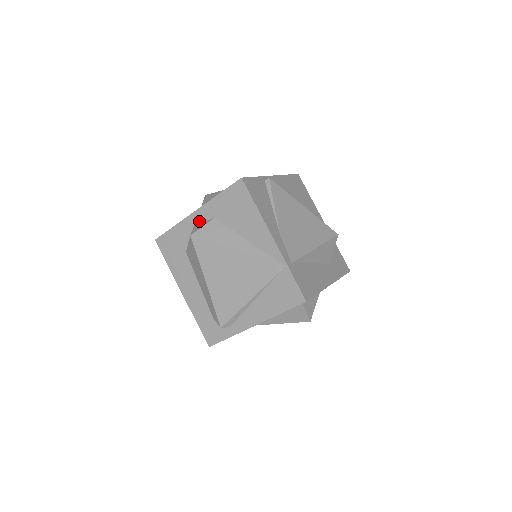
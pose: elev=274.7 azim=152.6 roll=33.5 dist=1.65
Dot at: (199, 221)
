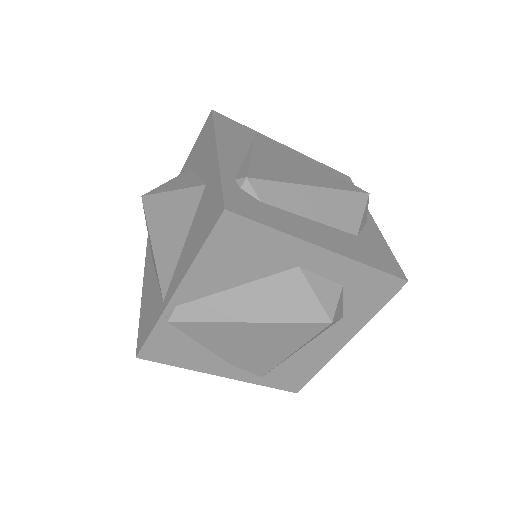
Dot at: occluded
